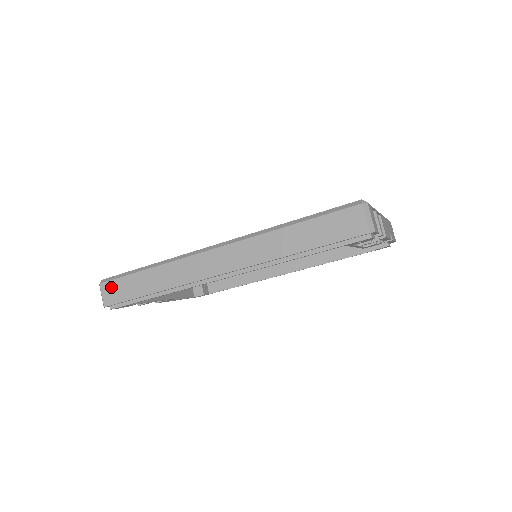
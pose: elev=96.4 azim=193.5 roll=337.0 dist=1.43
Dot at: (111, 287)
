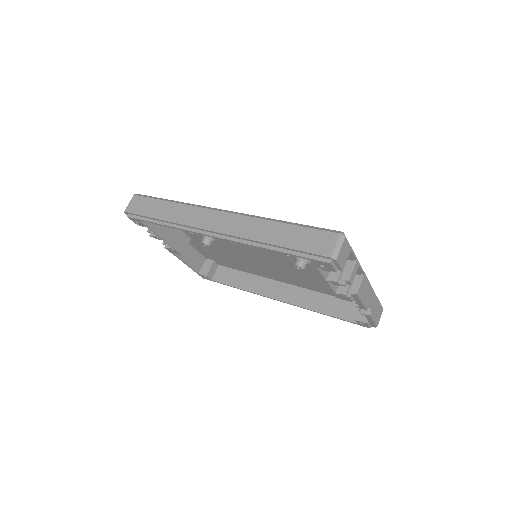
Dot at: (139, 201)
